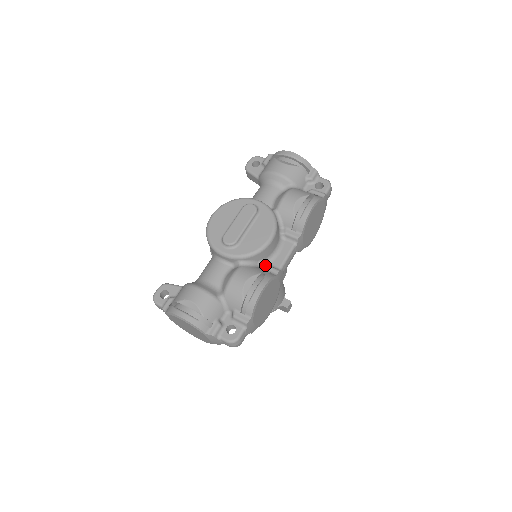
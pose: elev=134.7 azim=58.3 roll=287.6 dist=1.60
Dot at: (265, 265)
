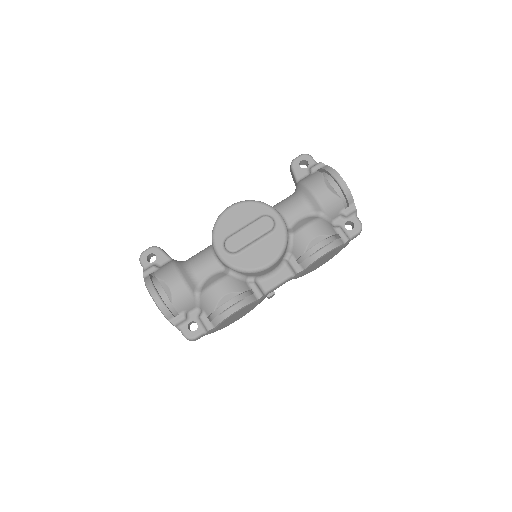
Dot at: (253, 283)
